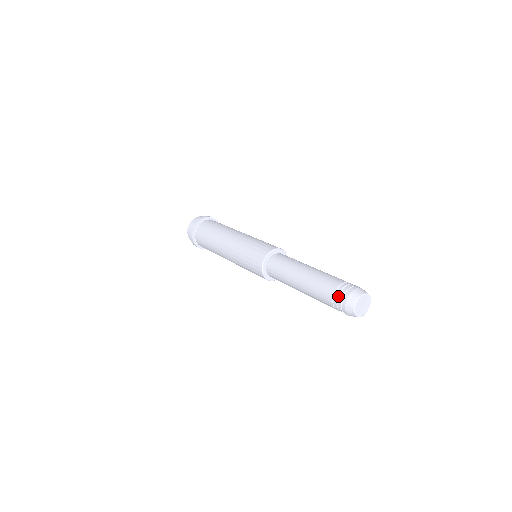
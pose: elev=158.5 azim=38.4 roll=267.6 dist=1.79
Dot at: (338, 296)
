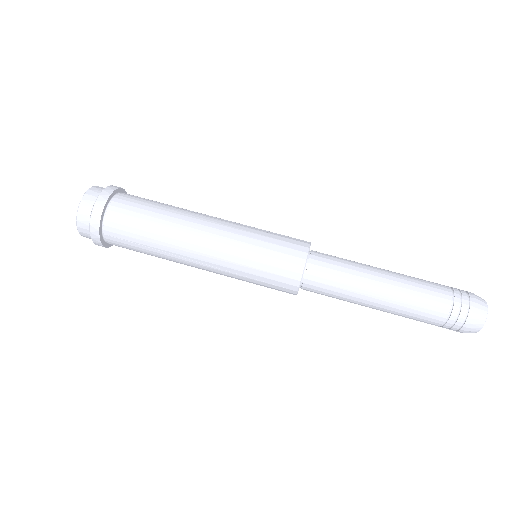
Dot at: (454, 321)
